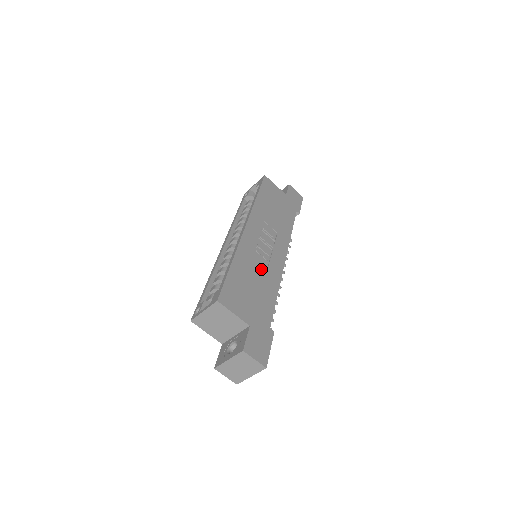
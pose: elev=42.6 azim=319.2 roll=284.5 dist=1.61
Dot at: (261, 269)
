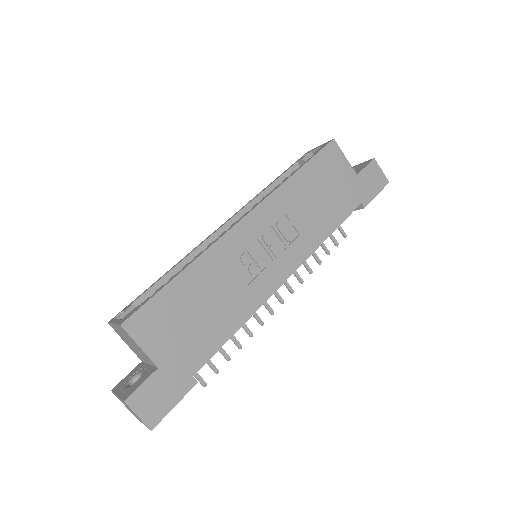
Dot at: (232, 287)
